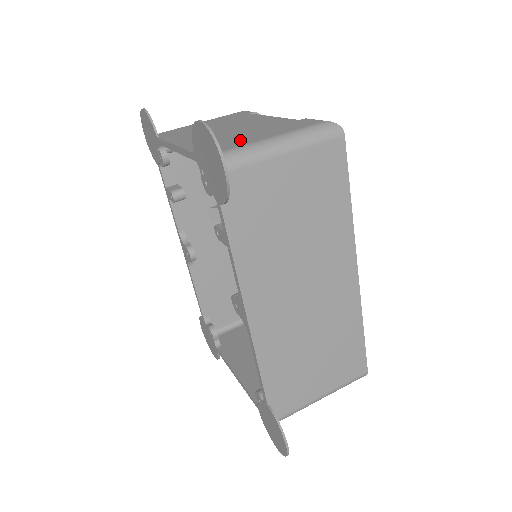
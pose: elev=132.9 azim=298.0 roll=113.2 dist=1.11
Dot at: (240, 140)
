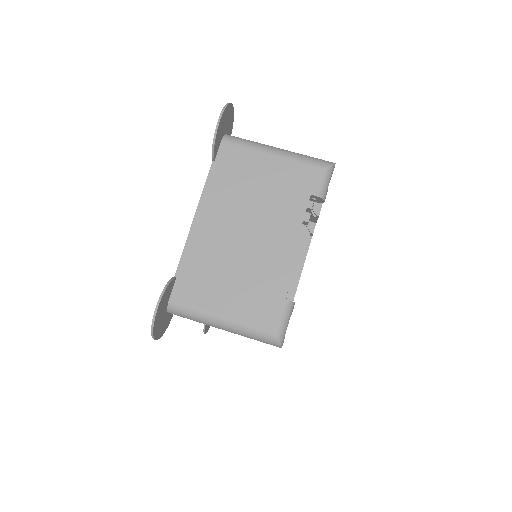
Dot at: (212, 292)
